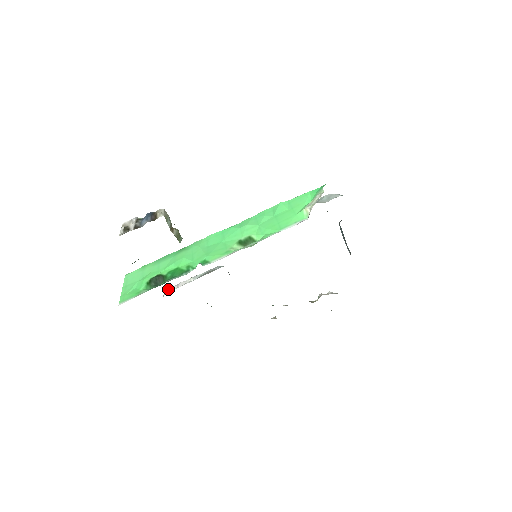
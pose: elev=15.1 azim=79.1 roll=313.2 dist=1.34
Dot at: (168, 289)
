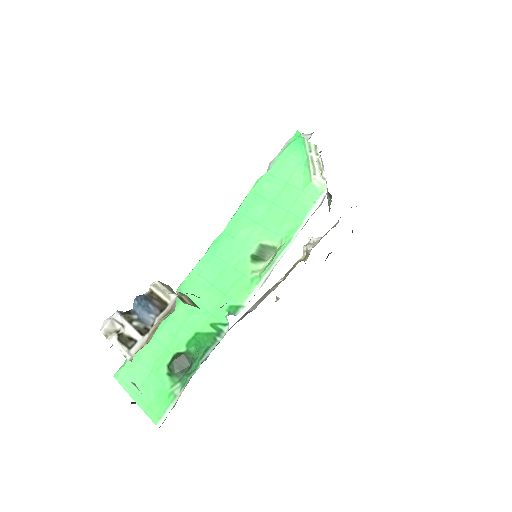
Dot at: occluded
